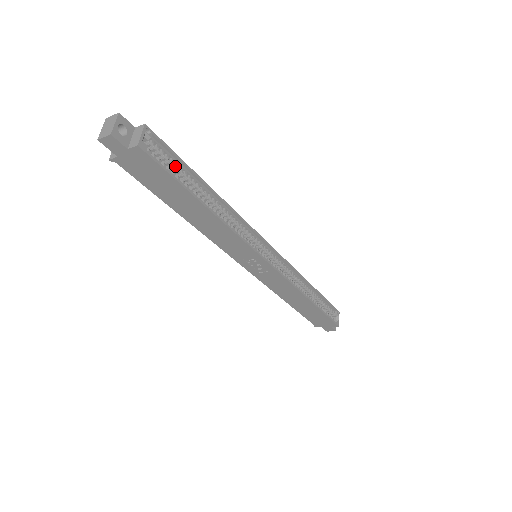
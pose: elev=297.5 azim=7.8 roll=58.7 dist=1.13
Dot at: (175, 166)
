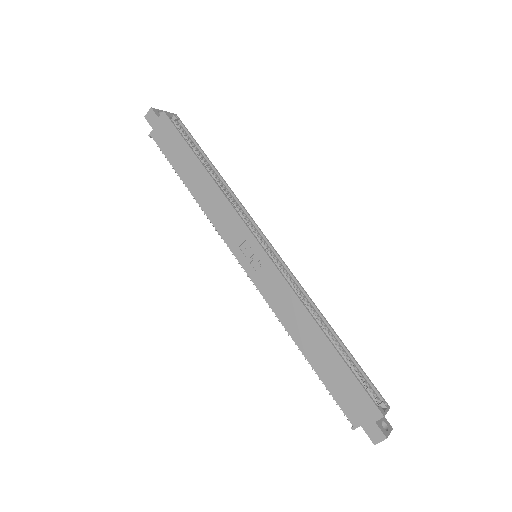
Dot at: (189, 141)
